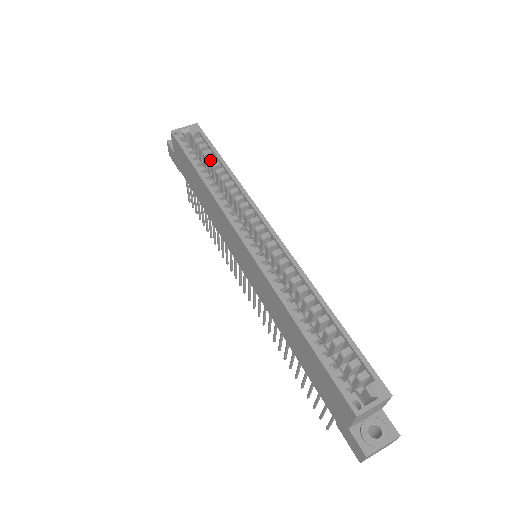
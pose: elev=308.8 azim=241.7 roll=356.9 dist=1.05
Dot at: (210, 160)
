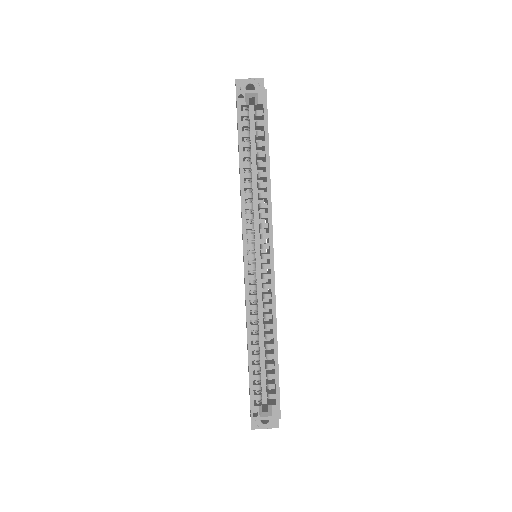
Dot at: (258, 146)
